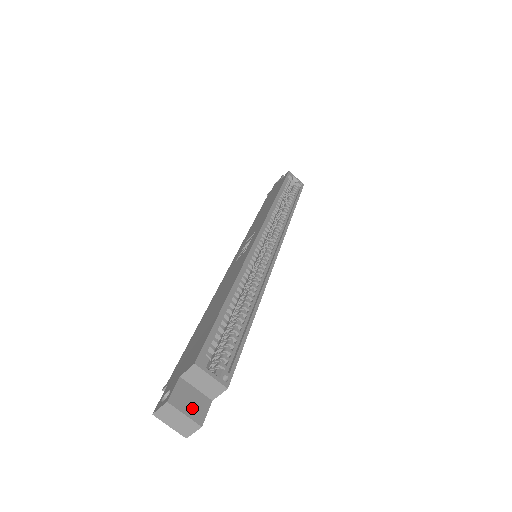
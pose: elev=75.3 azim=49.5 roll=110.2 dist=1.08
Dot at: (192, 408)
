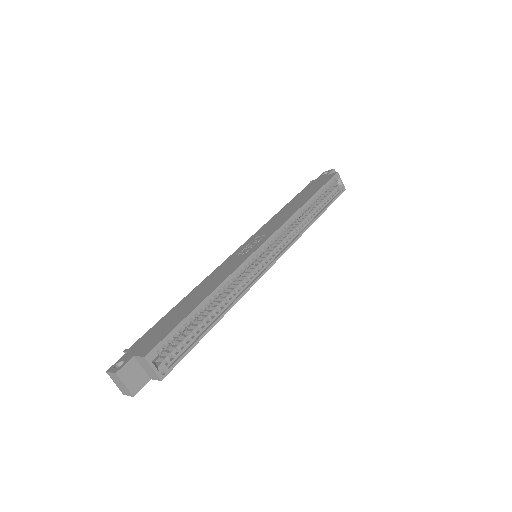
Dot at: (132, 382)
